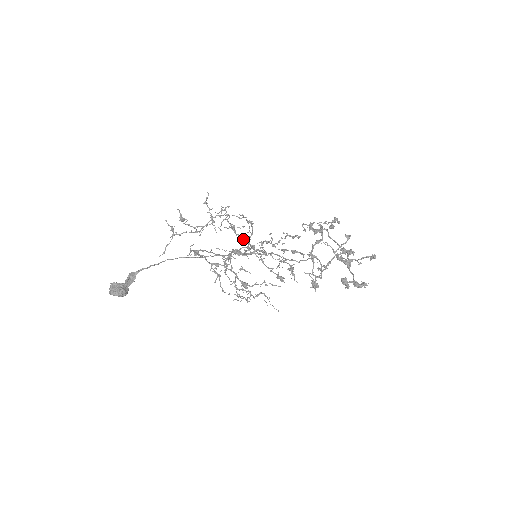
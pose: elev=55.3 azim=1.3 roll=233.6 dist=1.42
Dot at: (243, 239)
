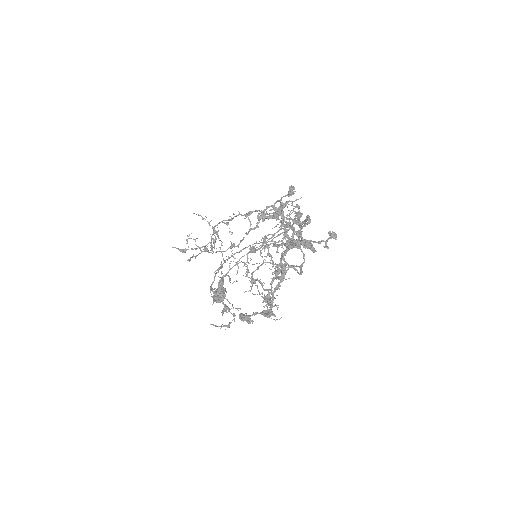
Dot at: (231, 248)
